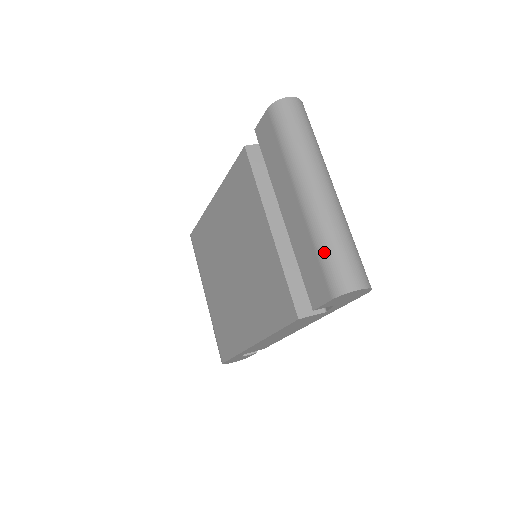
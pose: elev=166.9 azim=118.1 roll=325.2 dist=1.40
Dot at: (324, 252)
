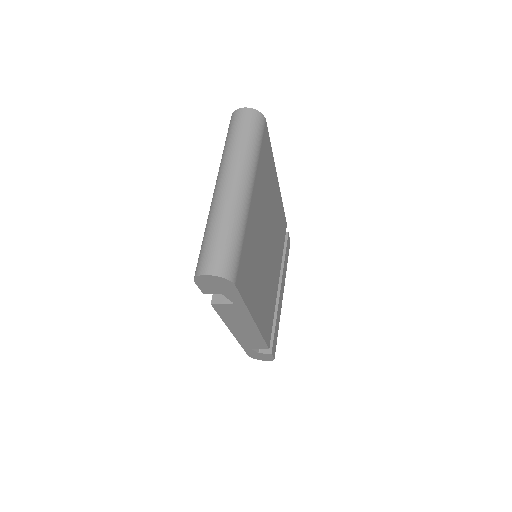
Dot at: (203, 240)
